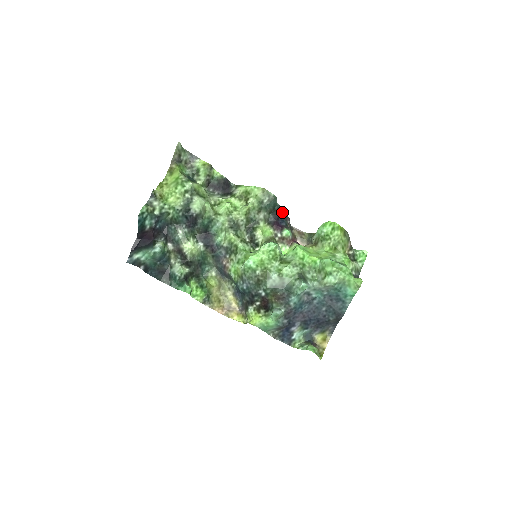
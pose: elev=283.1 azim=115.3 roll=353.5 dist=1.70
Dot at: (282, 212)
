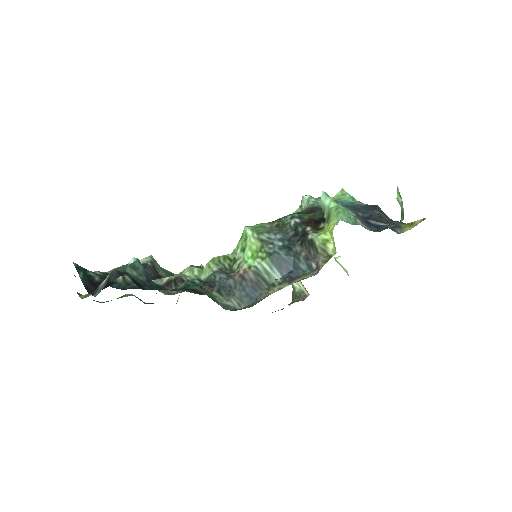
Dot at: occluded
